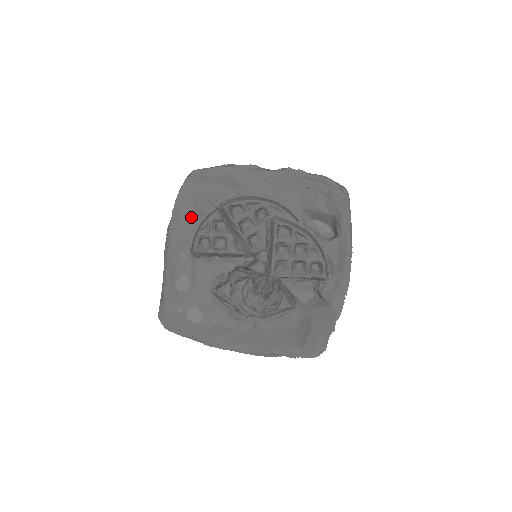
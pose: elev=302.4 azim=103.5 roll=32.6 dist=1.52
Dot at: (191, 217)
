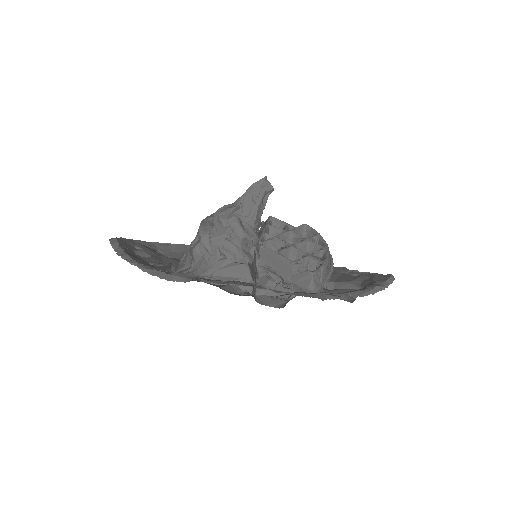
Dot at: occluded
